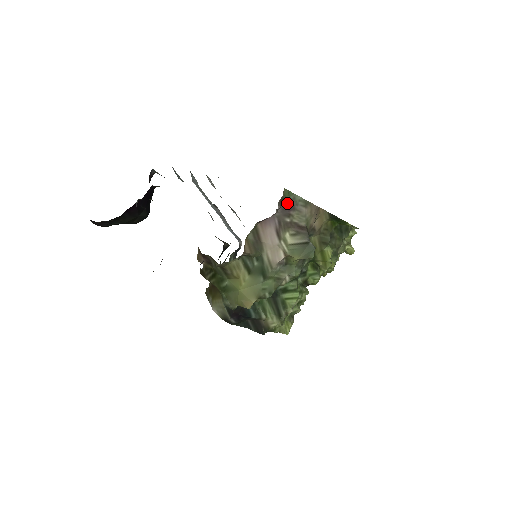
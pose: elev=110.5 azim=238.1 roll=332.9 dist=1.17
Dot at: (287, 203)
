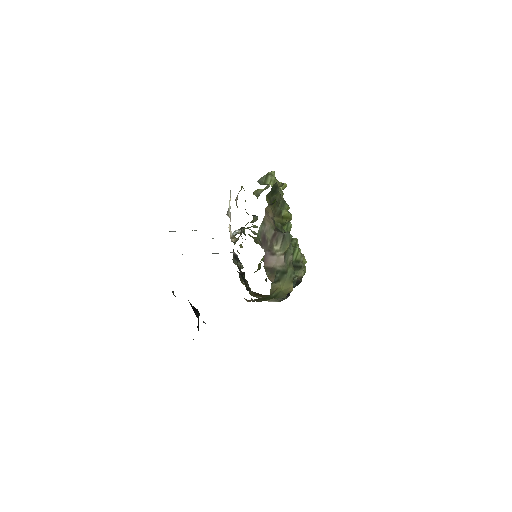
Dot at: (262, 240)
